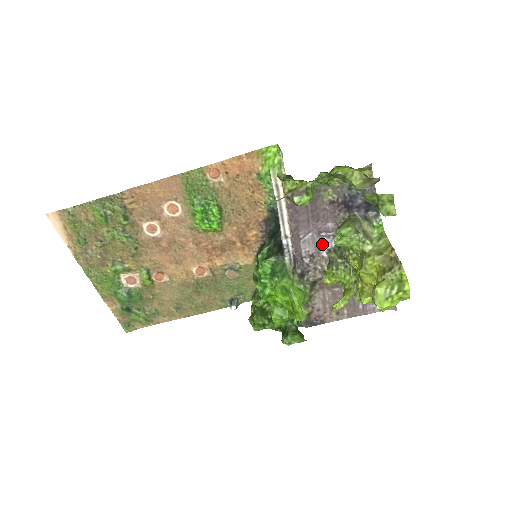
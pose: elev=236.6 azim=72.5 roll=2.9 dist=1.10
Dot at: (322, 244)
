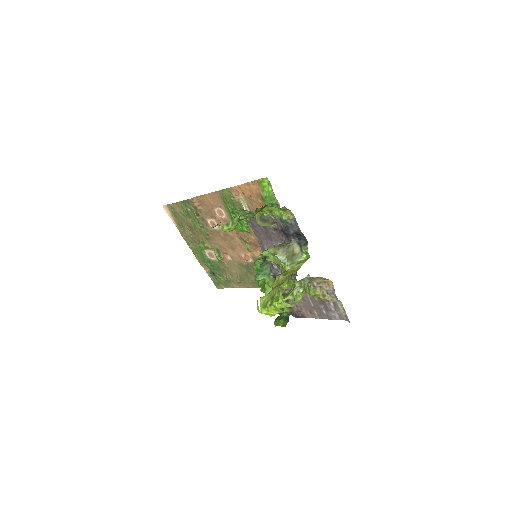
Dot at: occluded
